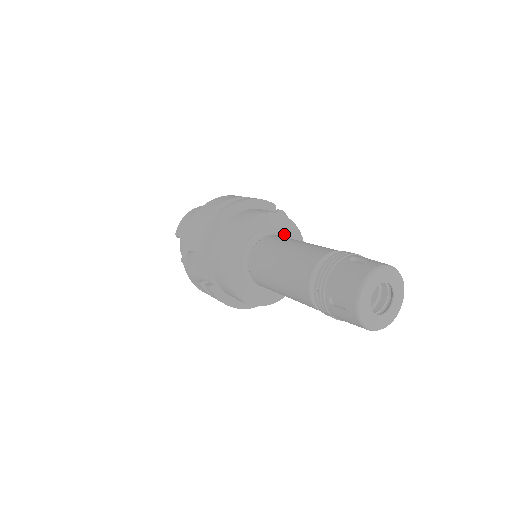
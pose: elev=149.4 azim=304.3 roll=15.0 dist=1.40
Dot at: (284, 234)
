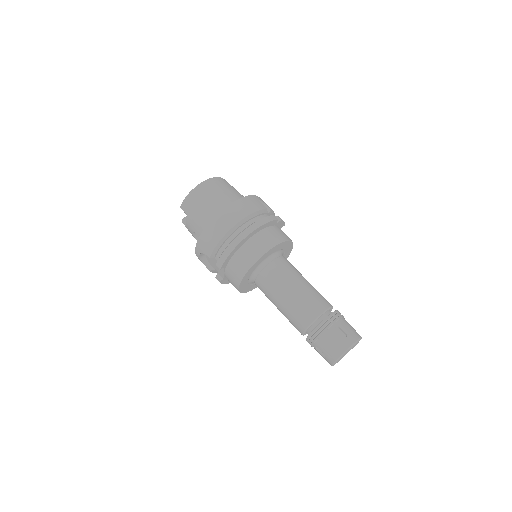
Dot at: (282, 249)
